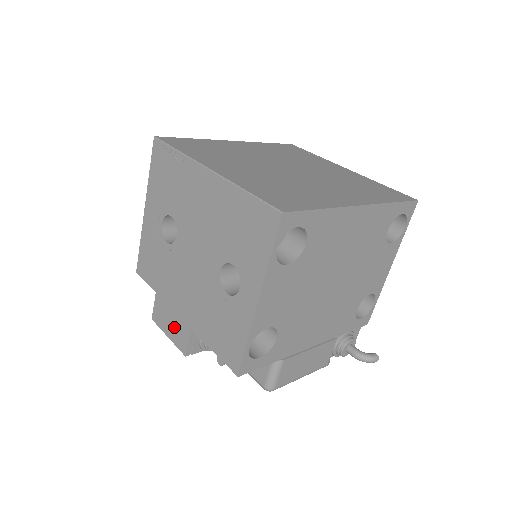
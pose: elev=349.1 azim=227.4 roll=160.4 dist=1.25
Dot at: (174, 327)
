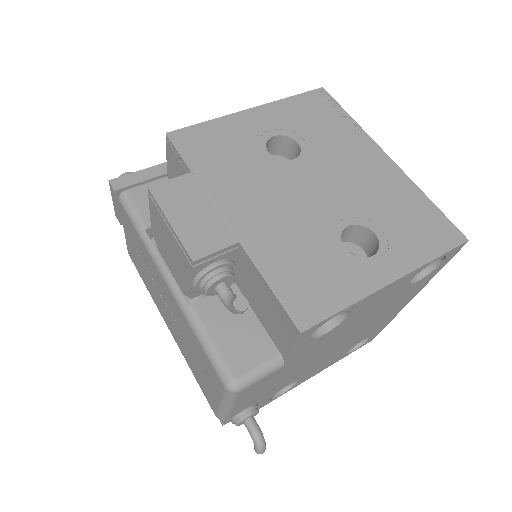
Dot at: (199, 221)
